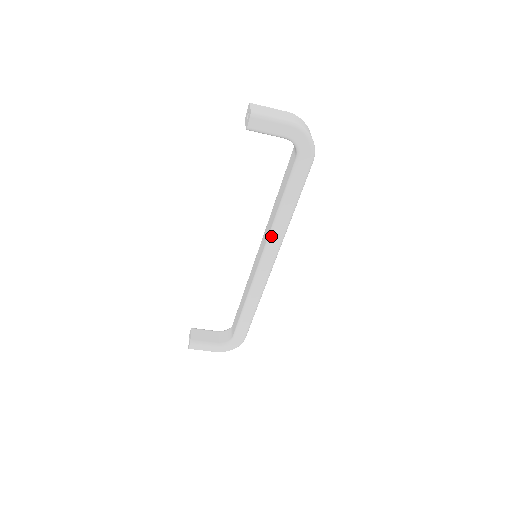
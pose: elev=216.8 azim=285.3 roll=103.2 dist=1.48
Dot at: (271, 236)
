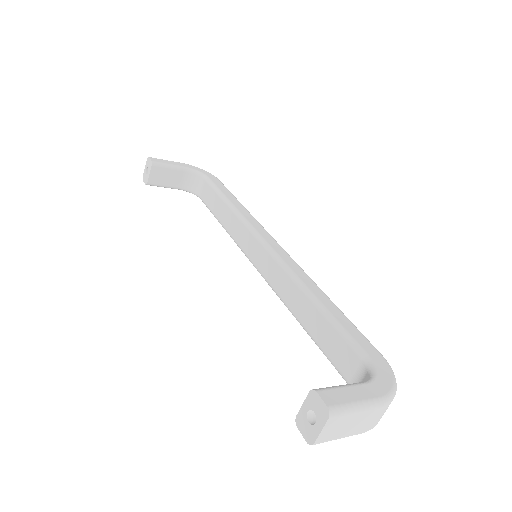
Dot at: occluded
